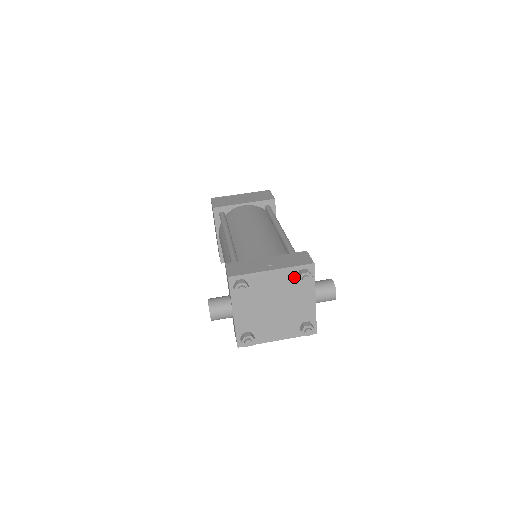
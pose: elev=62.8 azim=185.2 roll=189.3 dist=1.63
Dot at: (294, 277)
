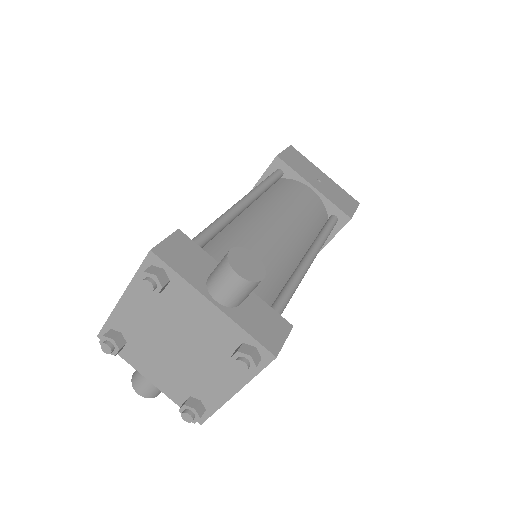
Dot at: occluded
